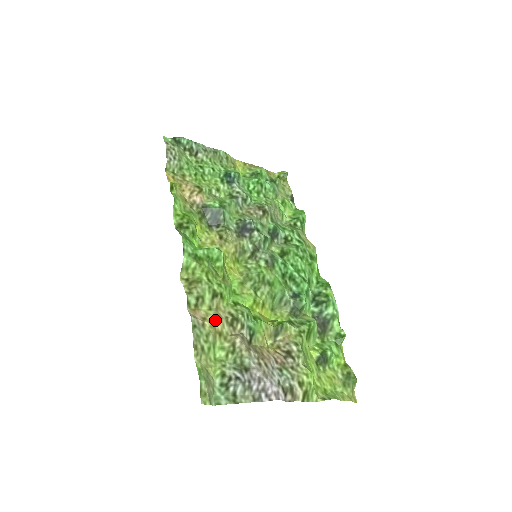
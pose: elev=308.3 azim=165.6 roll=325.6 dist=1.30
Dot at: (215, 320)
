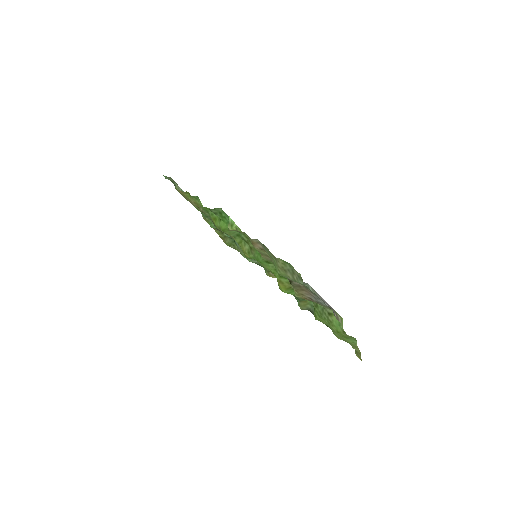
Dot at: occluded
